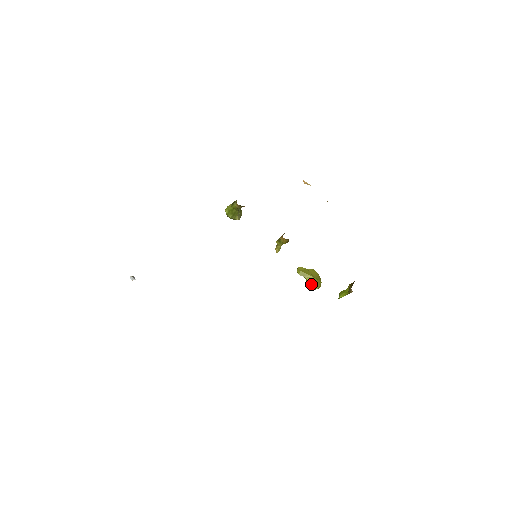
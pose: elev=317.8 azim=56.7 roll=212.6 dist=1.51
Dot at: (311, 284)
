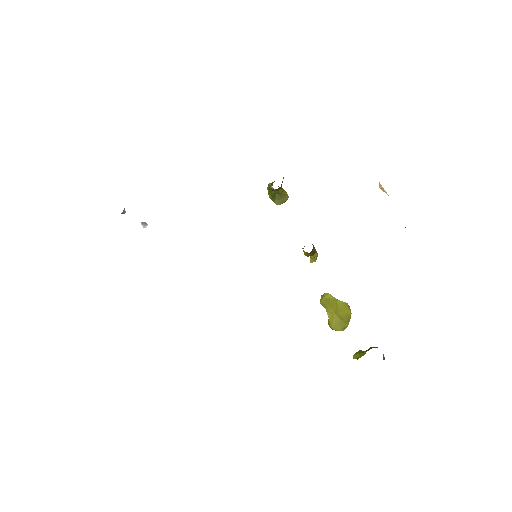
Dot at: (330, 321)
